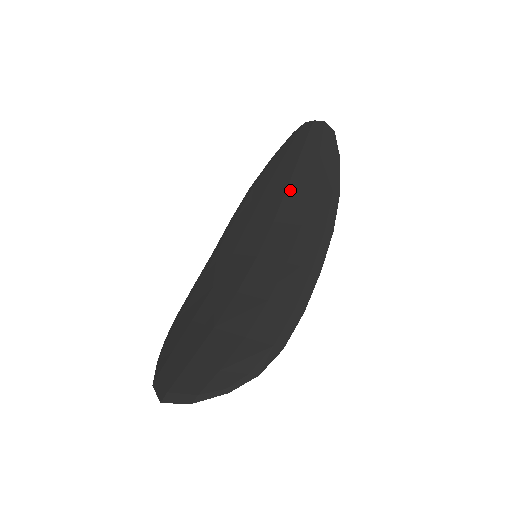
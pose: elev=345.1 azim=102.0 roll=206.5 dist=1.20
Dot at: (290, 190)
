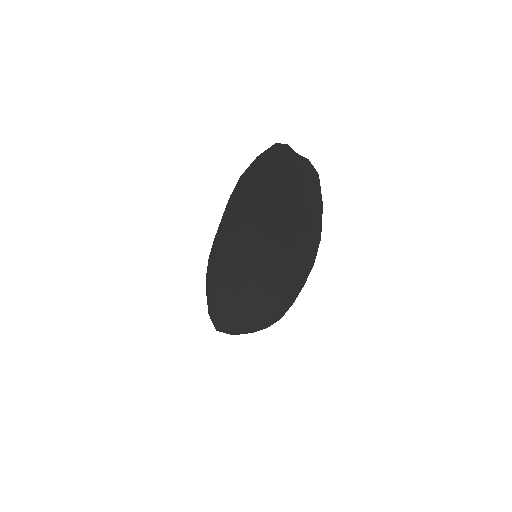
Dot at: (277, 216)
